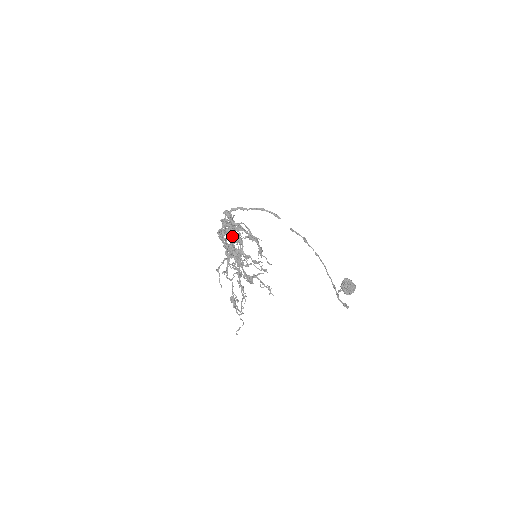
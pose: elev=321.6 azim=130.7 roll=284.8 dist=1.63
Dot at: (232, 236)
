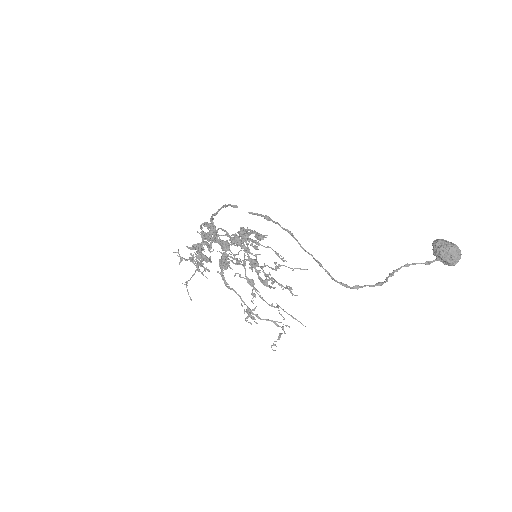
Dot at: occluded
